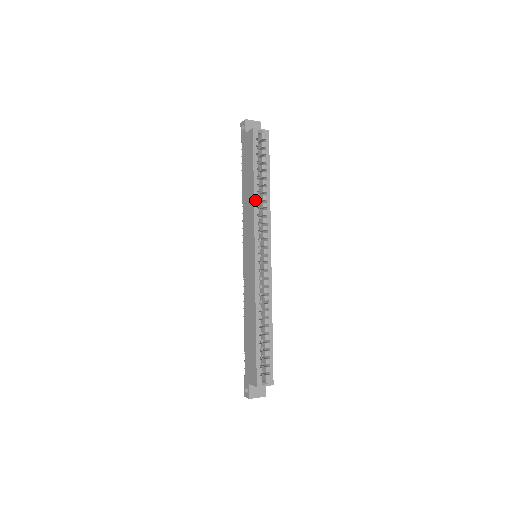
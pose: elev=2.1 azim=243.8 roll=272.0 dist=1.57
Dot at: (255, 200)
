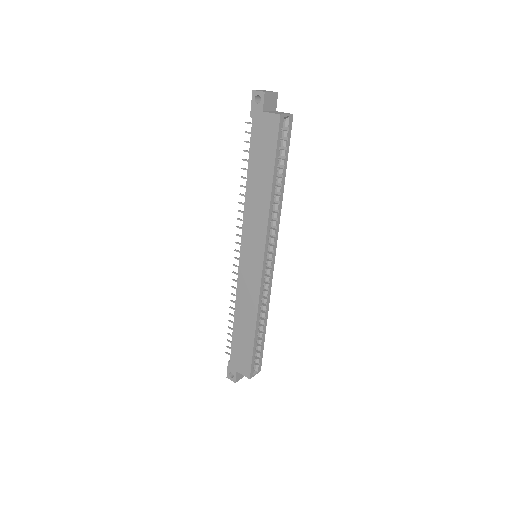
Dot at: (271, 205)
